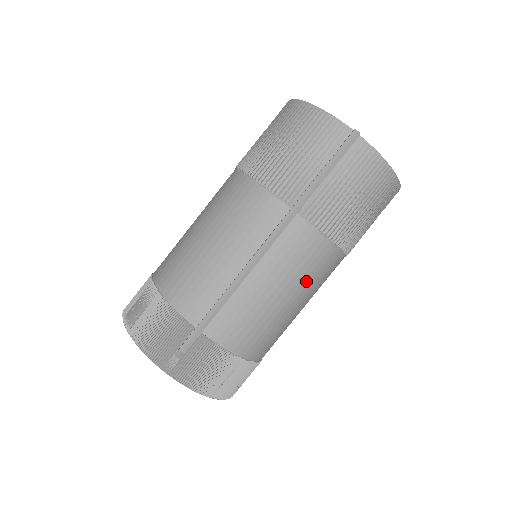
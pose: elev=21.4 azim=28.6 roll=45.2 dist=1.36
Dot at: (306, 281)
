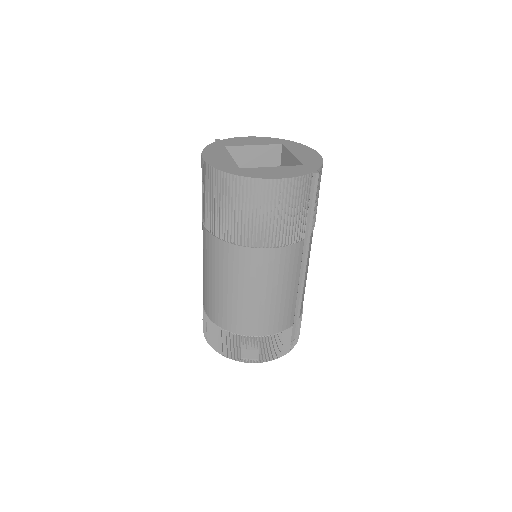
Dot at: occluded
